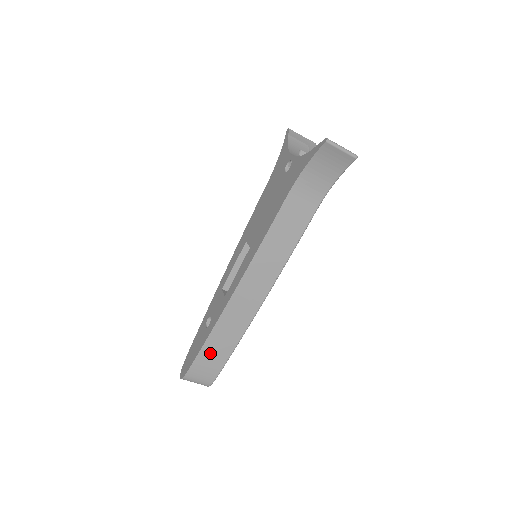
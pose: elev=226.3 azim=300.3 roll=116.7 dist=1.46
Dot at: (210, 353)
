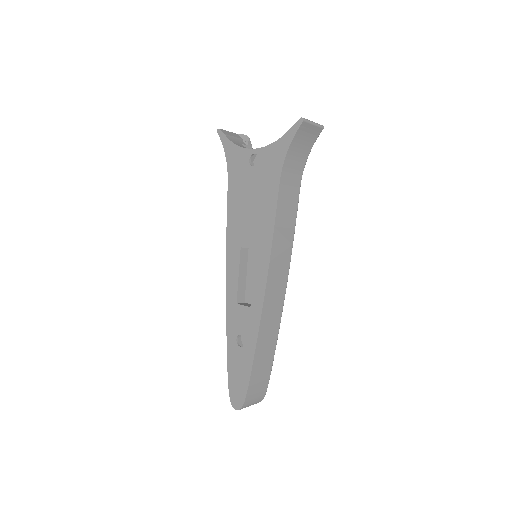
Dot at: (259, 367)
